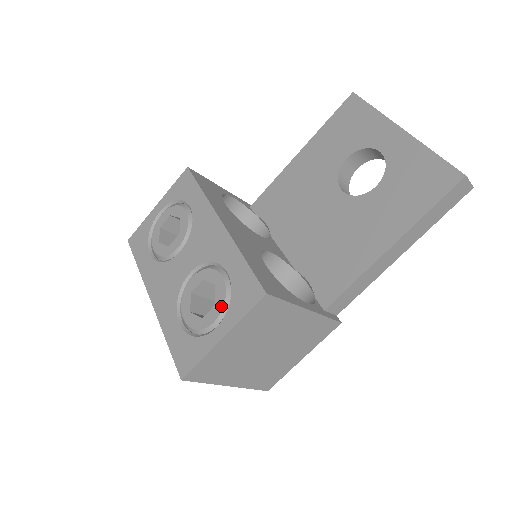
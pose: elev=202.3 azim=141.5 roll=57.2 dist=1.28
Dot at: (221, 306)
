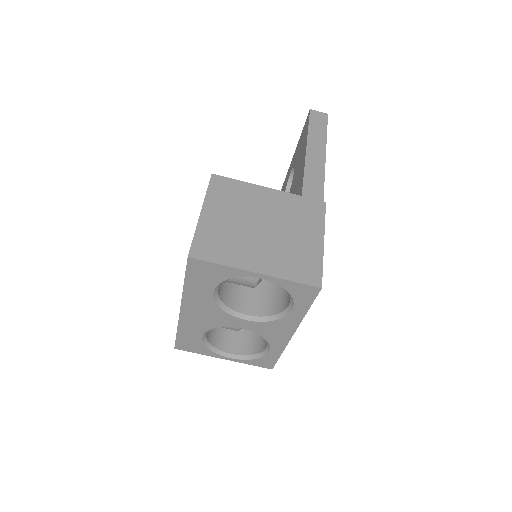
Dot at: occluded
